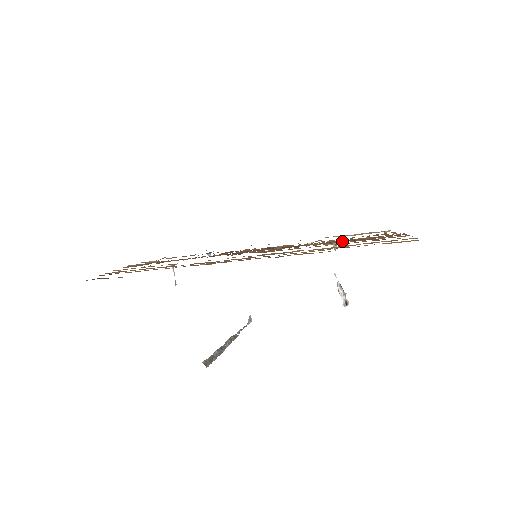
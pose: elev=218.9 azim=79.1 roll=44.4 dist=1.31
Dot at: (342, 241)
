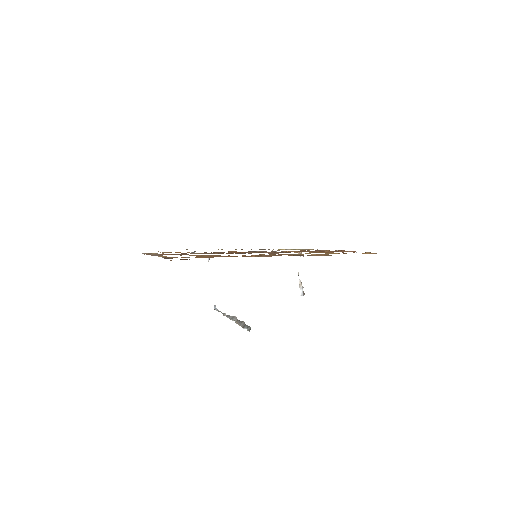
Dot at: (310, 251)
